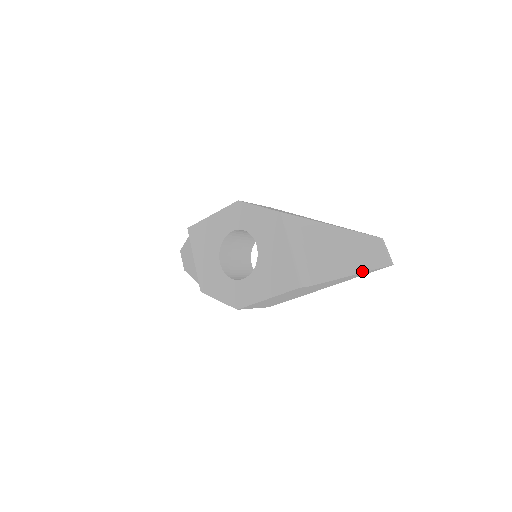
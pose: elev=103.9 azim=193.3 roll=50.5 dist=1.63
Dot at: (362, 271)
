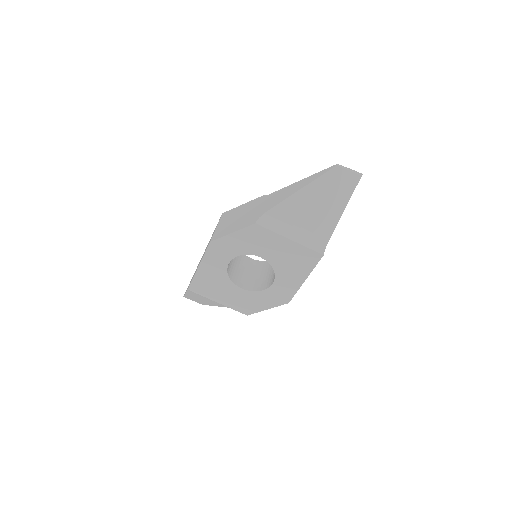
Dot at: (348, 200)
